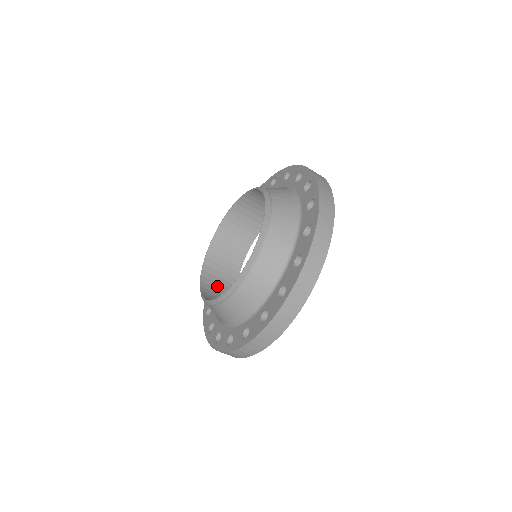
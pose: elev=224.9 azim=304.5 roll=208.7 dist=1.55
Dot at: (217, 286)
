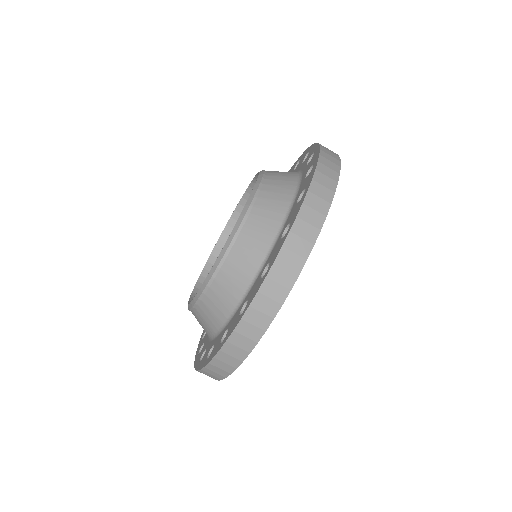
Dot at: occluded
